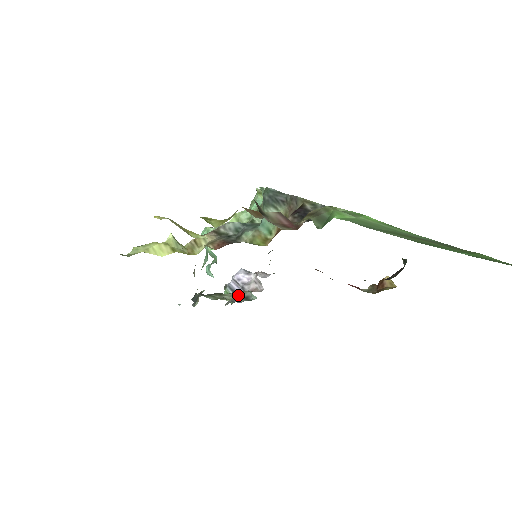
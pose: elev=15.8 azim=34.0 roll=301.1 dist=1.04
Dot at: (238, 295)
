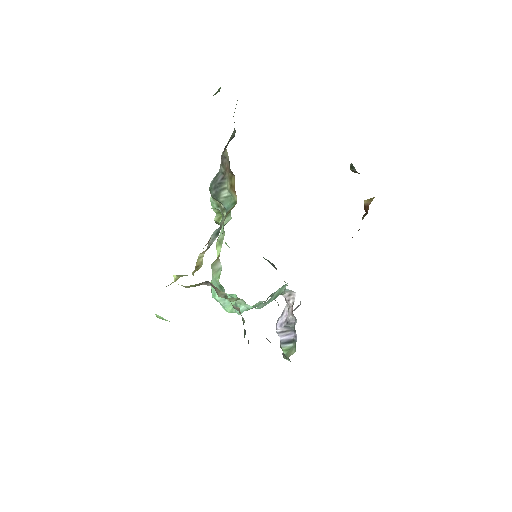
Dot at: occluded
